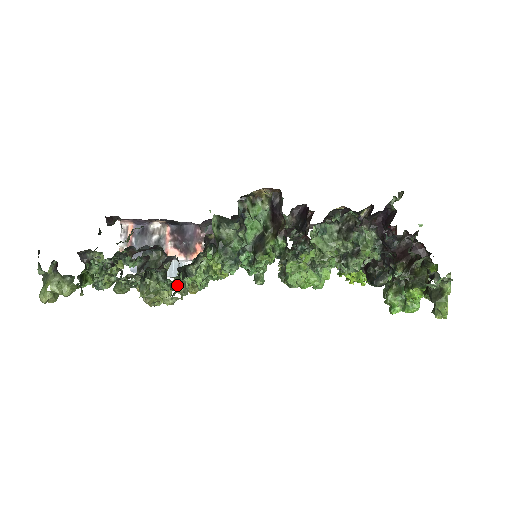
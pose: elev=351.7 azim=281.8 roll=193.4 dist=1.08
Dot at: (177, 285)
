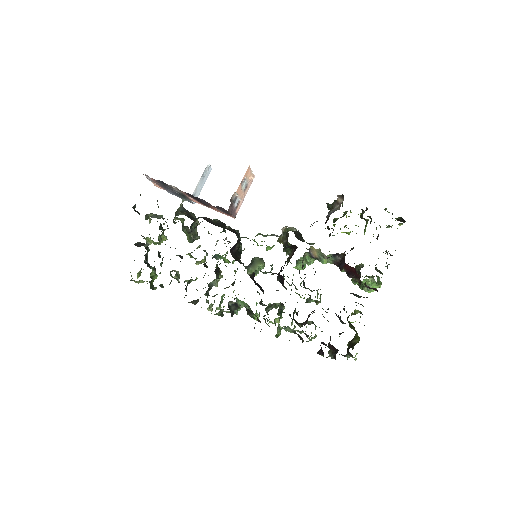
Dot at: (207, 308)
